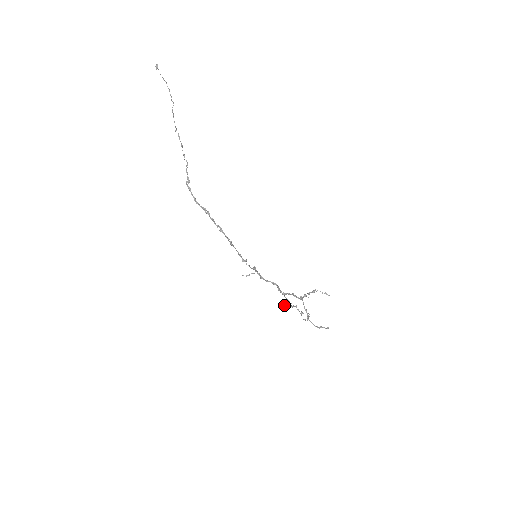
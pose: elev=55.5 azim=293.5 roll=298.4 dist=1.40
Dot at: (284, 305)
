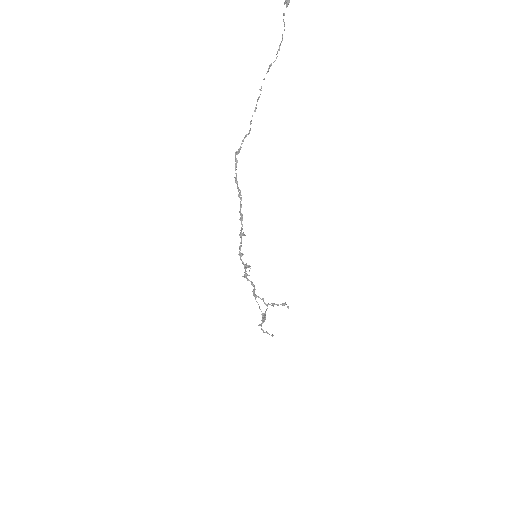
Dot at: (265, 317)
